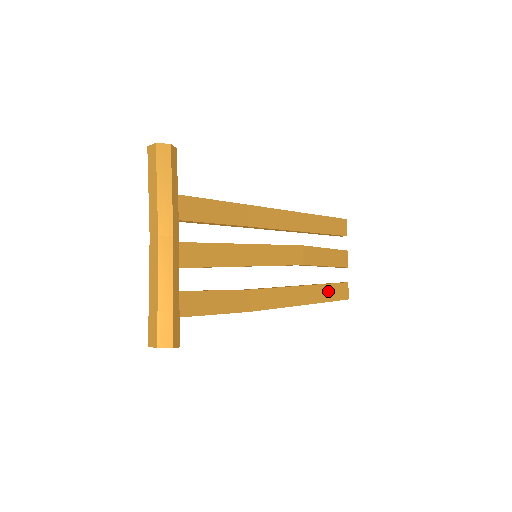
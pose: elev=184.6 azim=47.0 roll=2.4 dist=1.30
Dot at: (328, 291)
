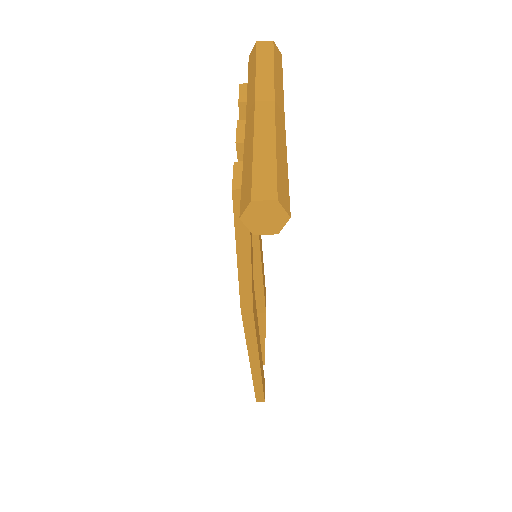
Dot at: (262, 371)
